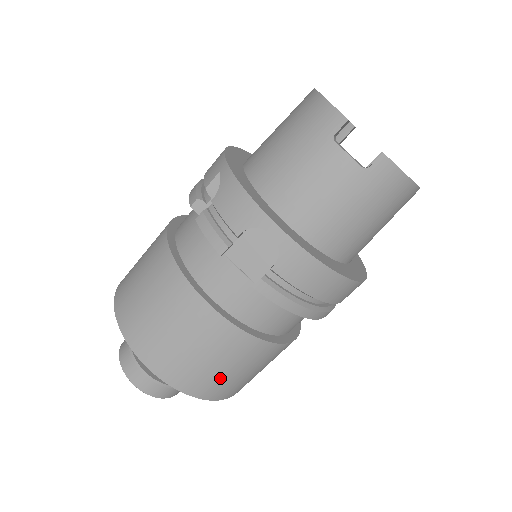
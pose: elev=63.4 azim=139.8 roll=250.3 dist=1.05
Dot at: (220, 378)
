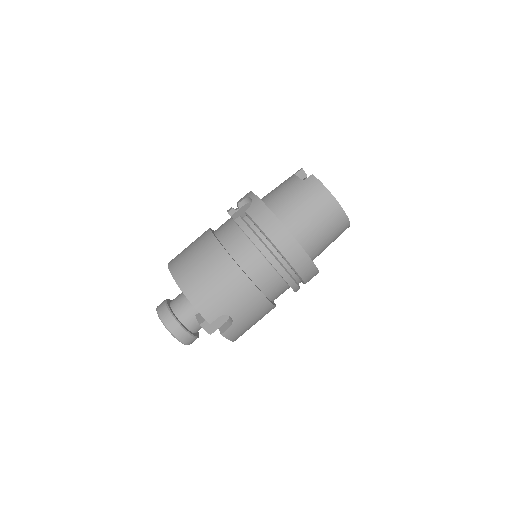
Dot at: (201, 281)
